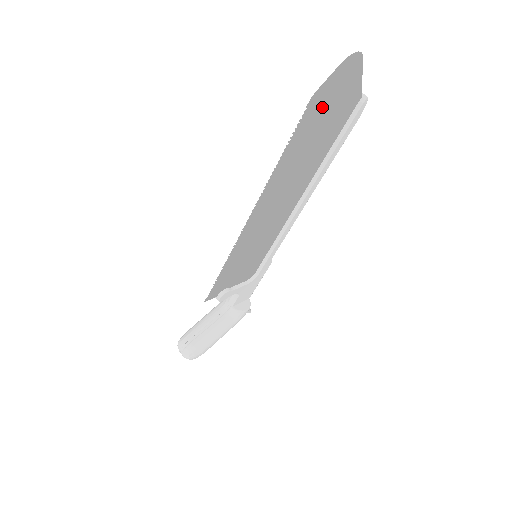
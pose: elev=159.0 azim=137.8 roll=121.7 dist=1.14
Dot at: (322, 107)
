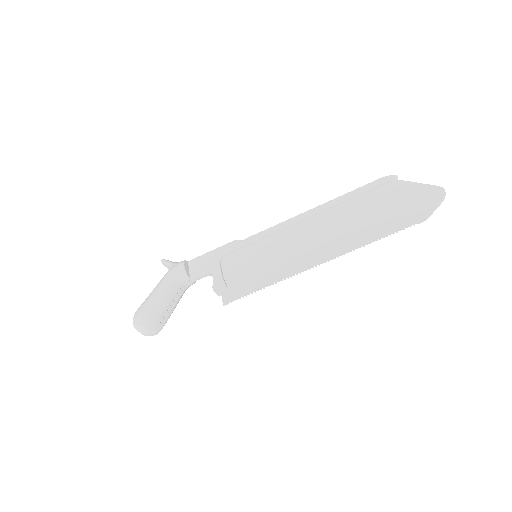
Dot at: (408, 211)
